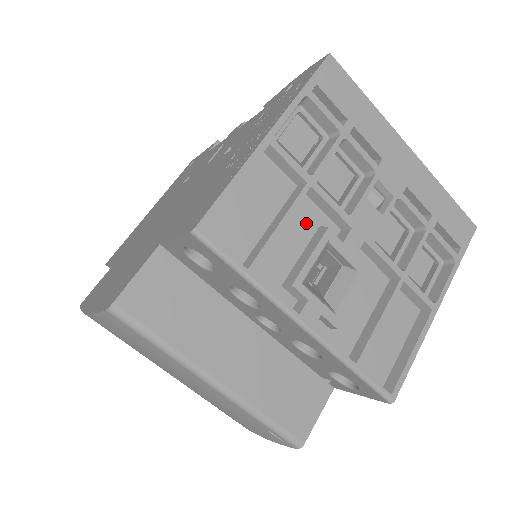
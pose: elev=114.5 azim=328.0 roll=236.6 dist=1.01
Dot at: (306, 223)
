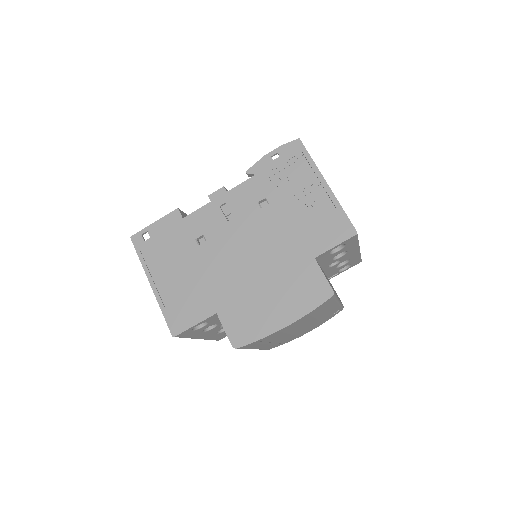
Dot at: occluded
